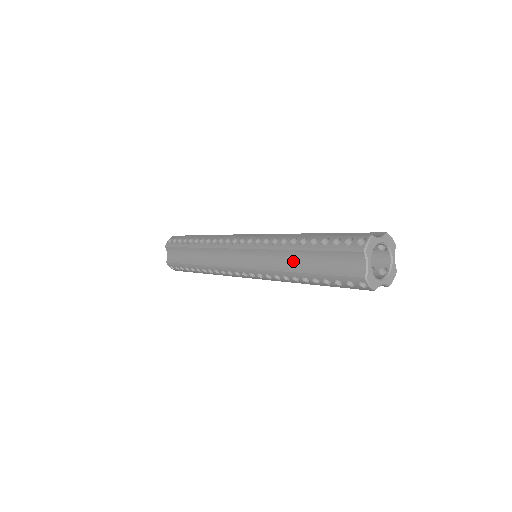
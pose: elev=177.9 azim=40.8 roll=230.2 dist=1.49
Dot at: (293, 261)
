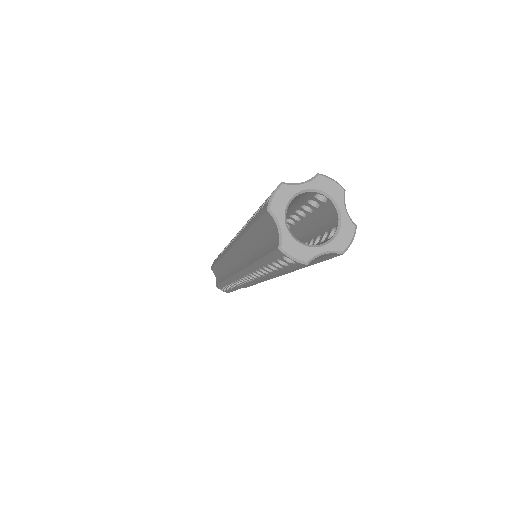
Dot at: (249, 250)
